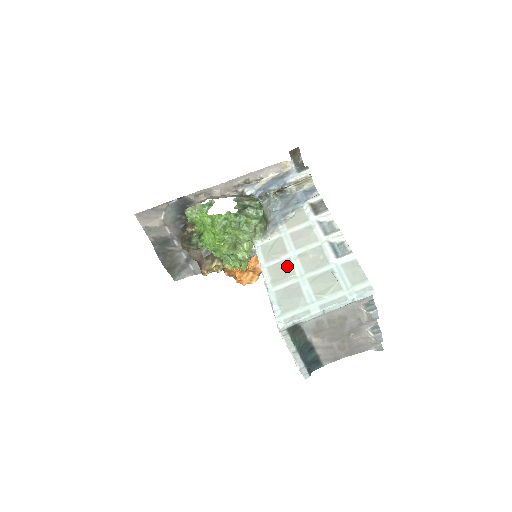
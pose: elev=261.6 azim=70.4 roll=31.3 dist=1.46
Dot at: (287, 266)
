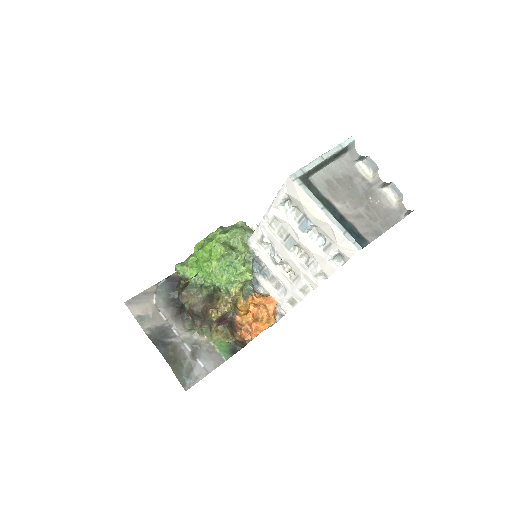
Dot at: occluded
